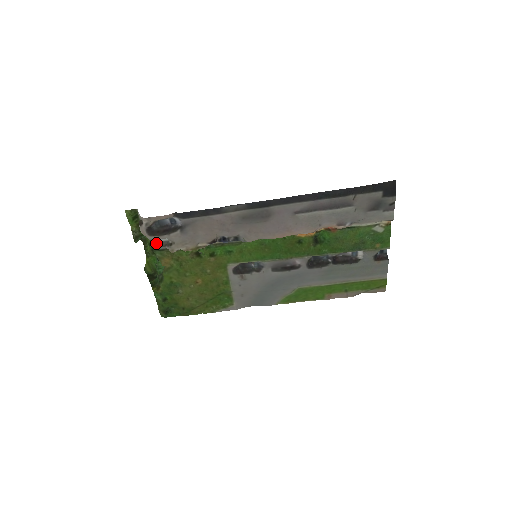
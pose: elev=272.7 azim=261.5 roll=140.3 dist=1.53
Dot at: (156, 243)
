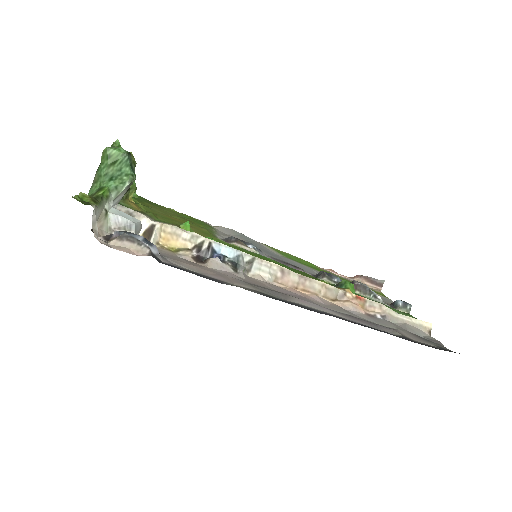
Dot at: (120, 211)
